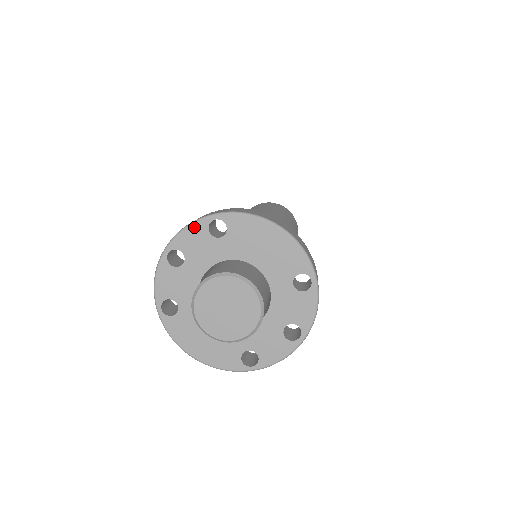
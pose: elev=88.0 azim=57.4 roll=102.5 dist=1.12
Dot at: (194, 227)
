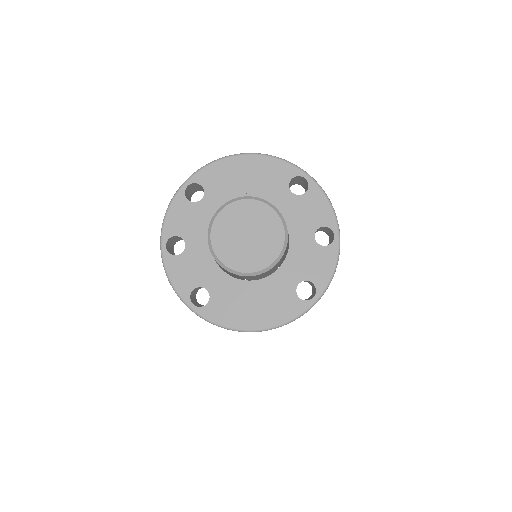
Dot at: (173, 206)
